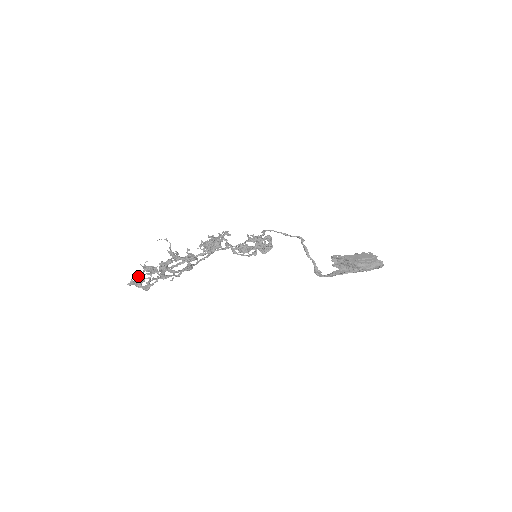
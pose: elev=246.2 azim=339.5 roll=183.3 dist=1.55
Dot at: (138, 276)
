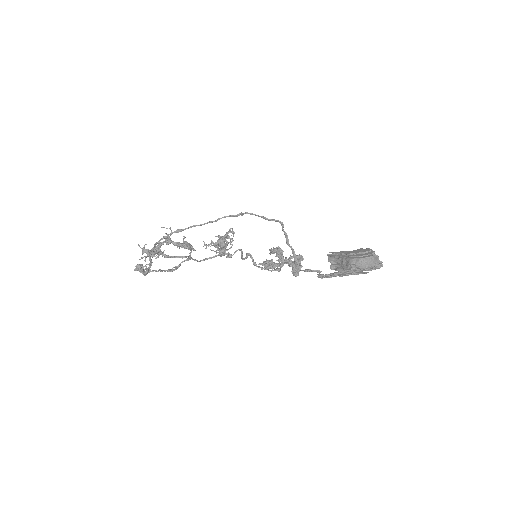
Dot at: (139, 259)
